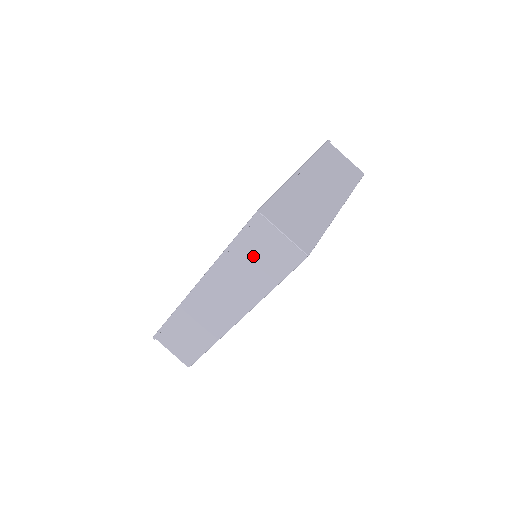
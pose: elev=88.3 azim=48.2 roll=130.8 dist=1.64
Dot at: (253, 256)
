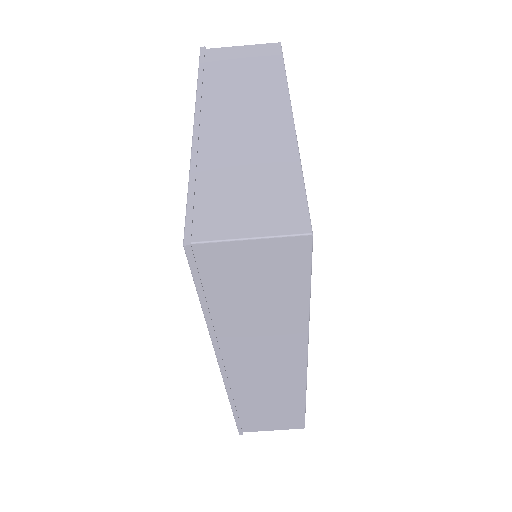
Dot at: (243, 294)
